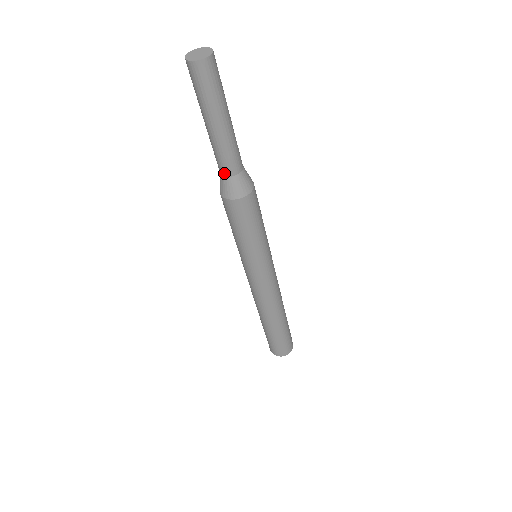
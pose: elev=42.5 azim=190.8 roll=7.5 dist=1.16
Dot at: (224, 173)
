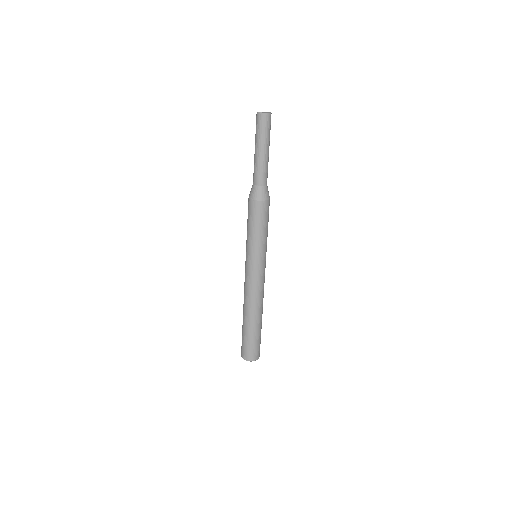
Dot at: (253, 182)
